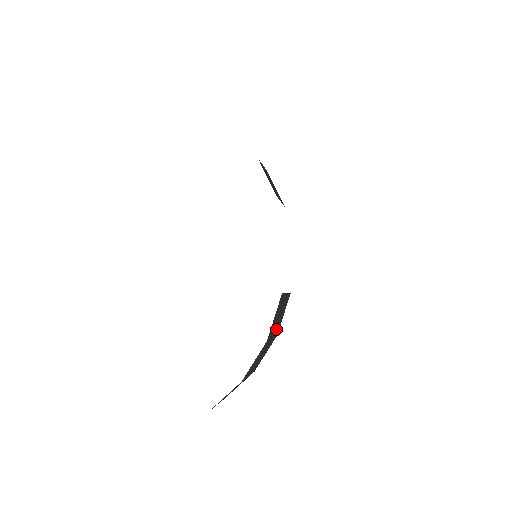
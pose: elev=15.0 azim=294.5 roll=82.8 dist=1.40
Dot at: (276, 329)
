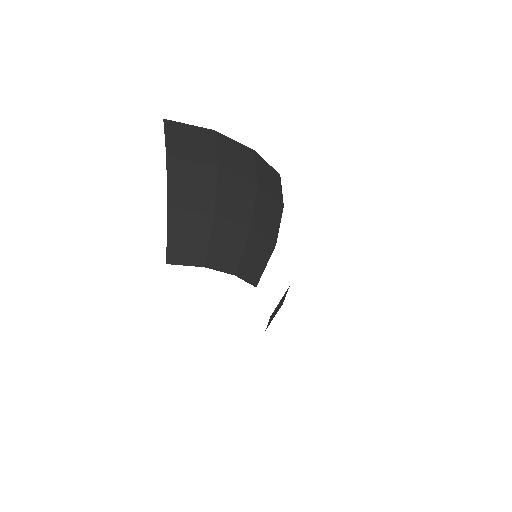
Dot at: (261, 177)
